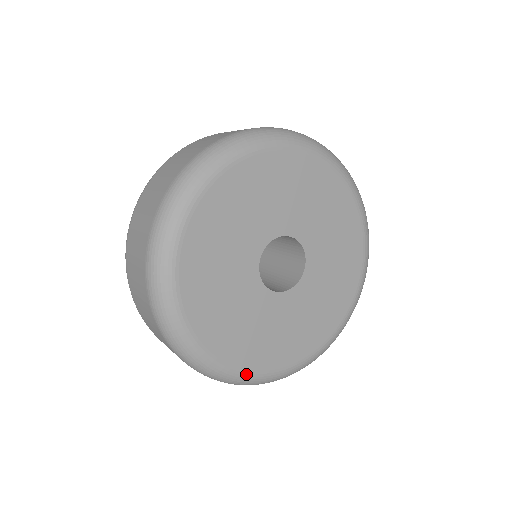
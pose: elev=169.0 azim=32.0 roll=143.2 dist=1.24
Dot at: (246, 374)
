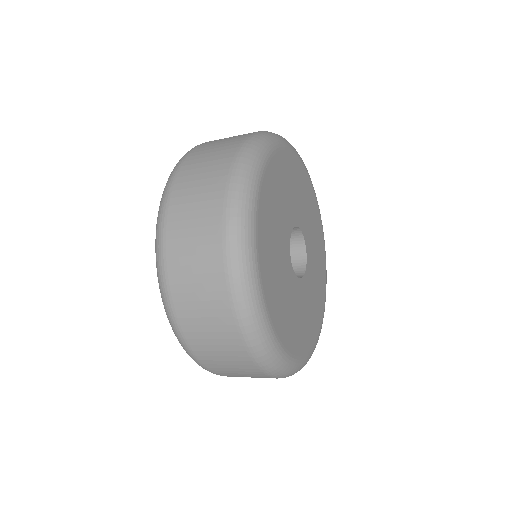
Dot at: (259, 285)
